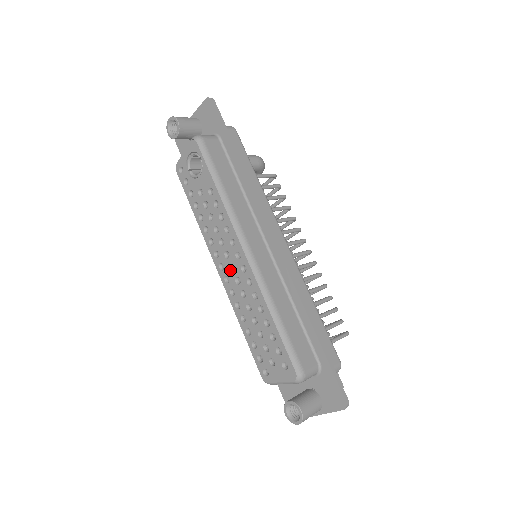
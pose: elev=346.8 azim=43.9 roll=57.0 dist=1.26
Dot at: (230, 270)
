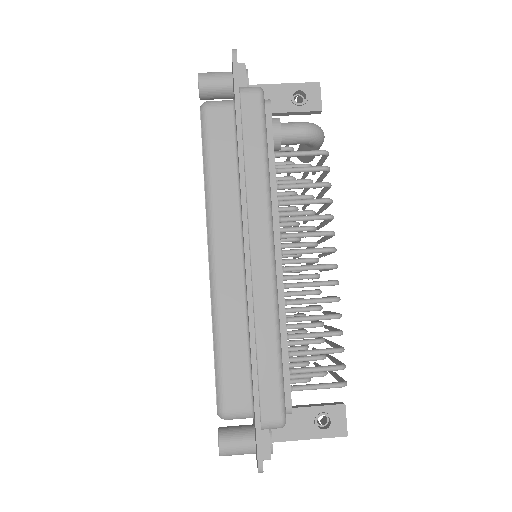
Dot at: occluded
